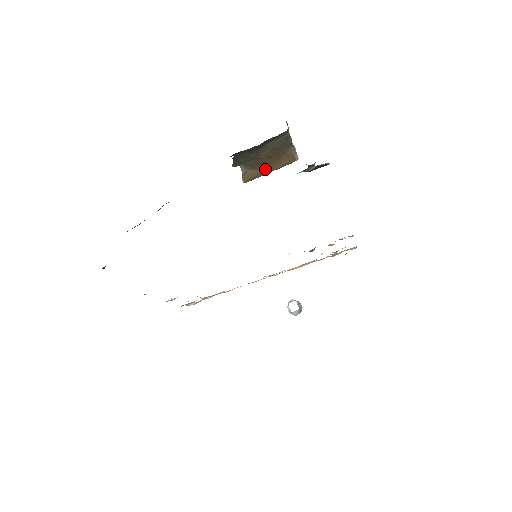
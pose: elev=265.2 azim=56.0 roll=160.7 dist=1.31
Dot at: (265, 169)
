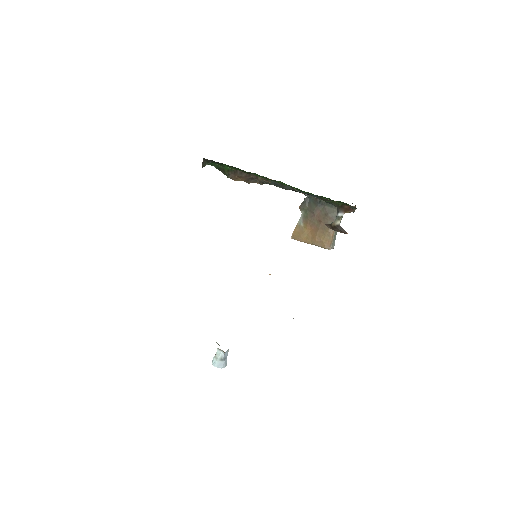
Dot at: (310, 236)
